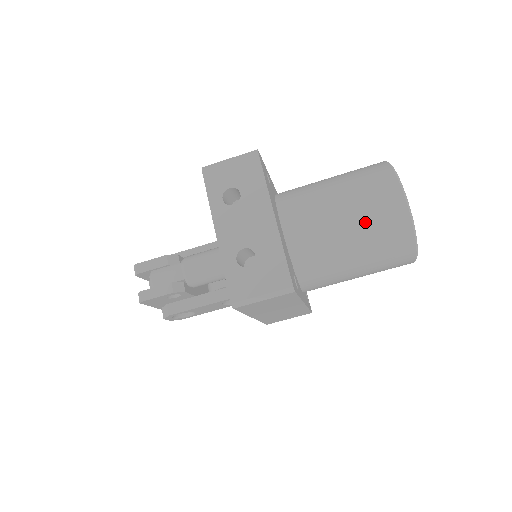
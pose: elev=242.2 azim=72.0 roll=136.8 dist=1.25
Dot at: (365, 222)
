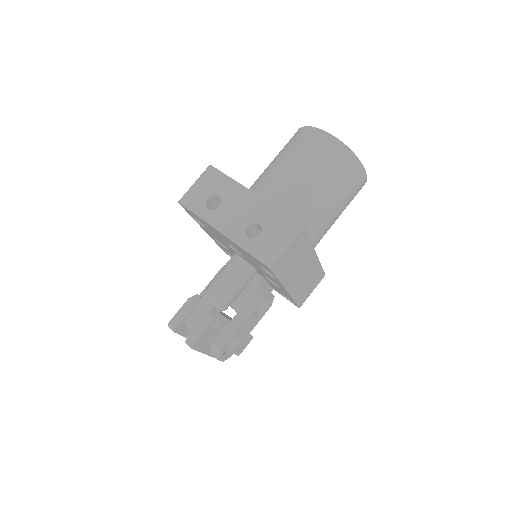
Dot at: (315, 165)
